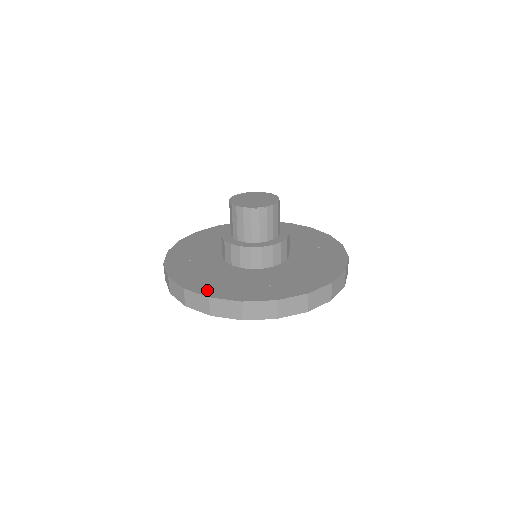
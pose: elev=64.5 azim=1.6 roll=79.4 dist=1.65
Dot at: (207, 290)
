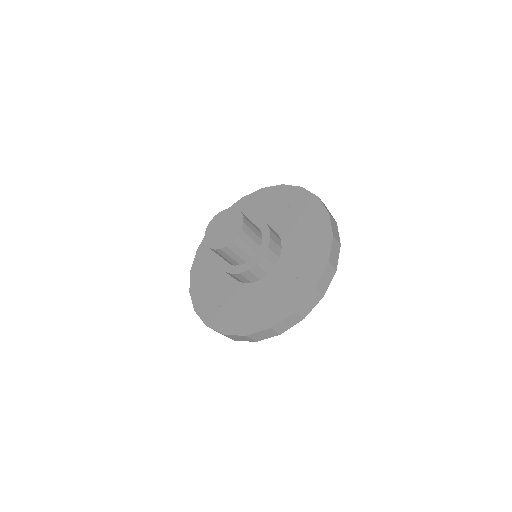
Dot at: (263, 323)
